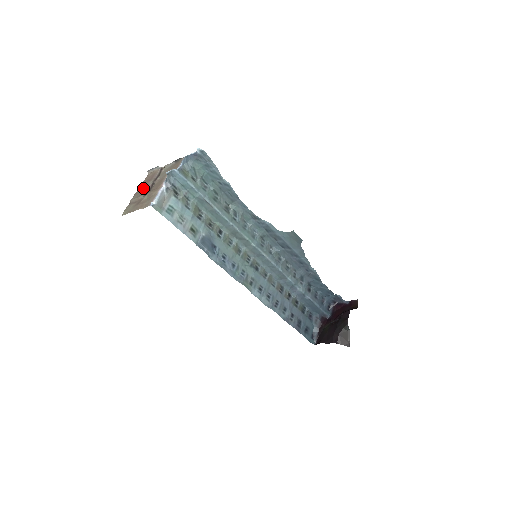
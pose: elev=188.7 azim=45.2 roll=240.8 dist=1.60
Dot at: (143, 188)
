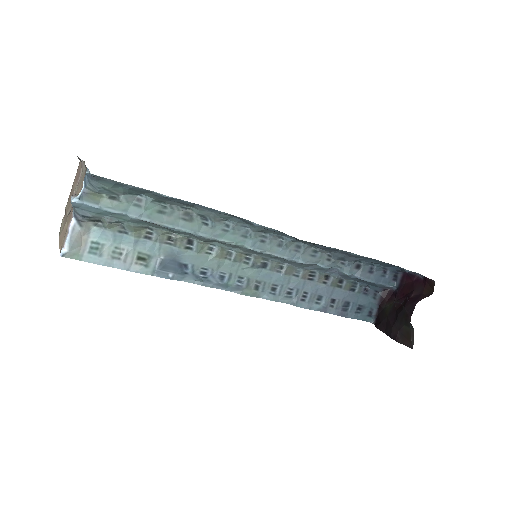
Dot at: (71, 194)
